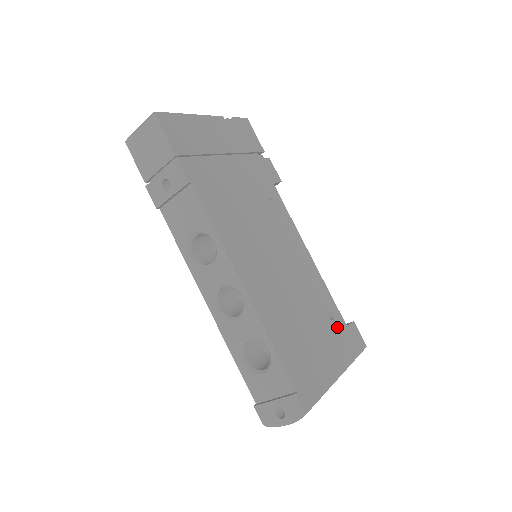
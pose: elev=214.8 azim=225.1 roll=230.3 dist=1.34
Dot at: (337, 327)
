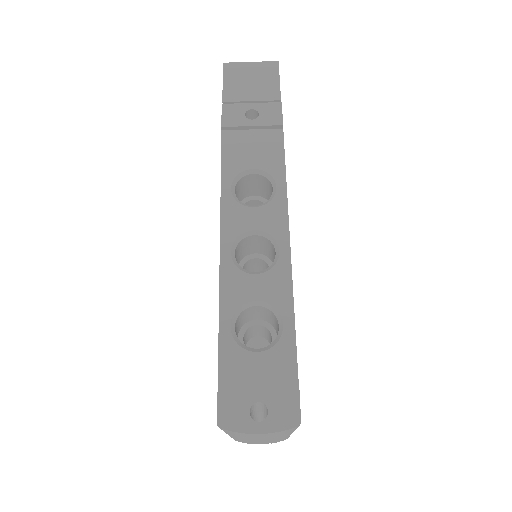
Dot at: occluded
